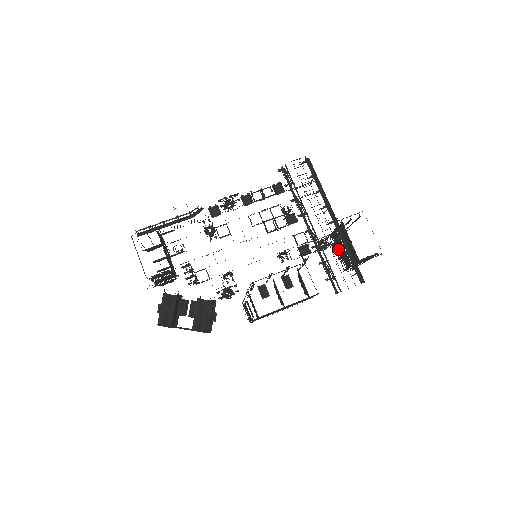
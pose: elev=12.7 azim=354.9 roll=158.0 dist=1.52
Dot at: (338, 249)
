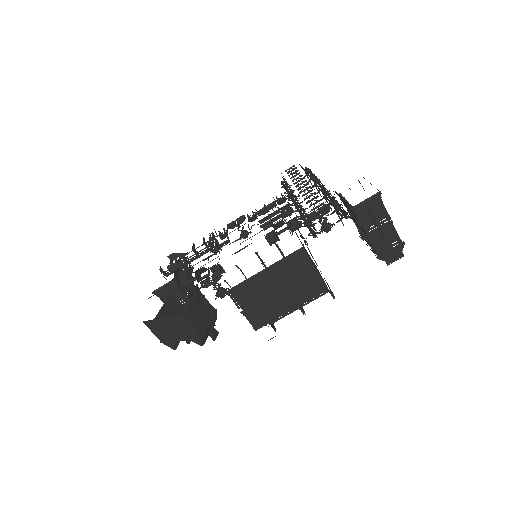
Dot at: (367, 240)
